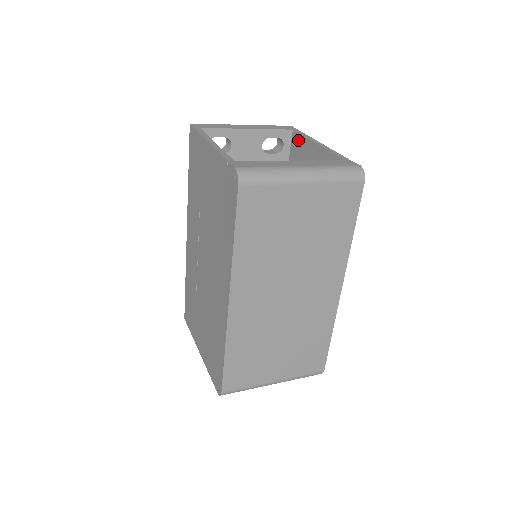
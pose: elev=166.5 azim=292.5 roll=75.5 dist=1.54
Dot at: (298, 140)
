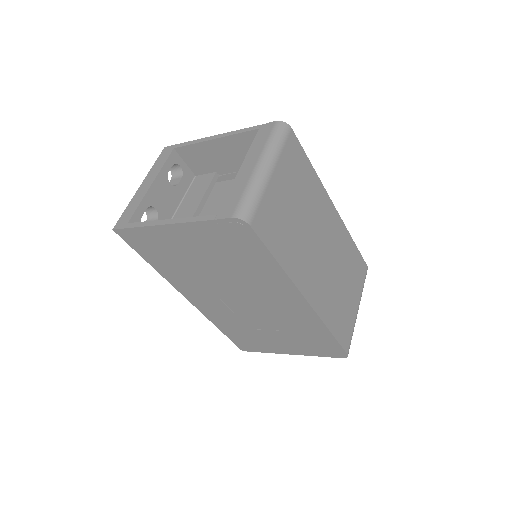
Dot at: (189, 151)
